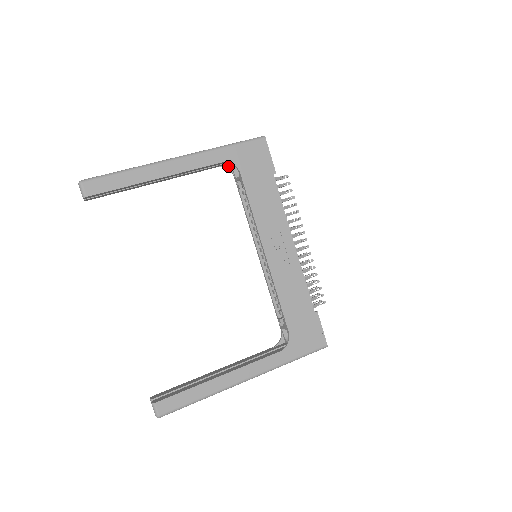
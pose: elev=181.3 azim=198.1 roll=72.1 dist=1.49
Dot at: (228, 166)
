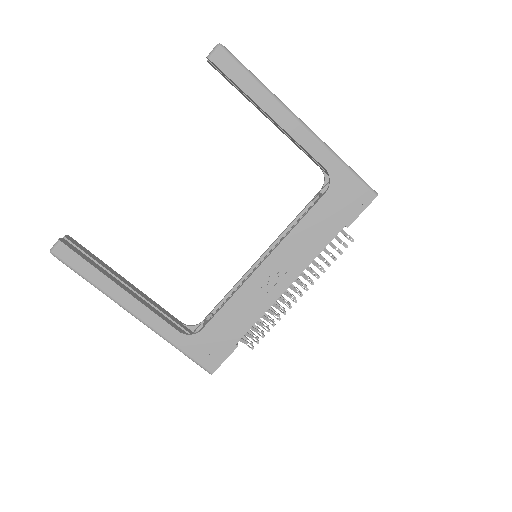
Dot at: (327, 177)
